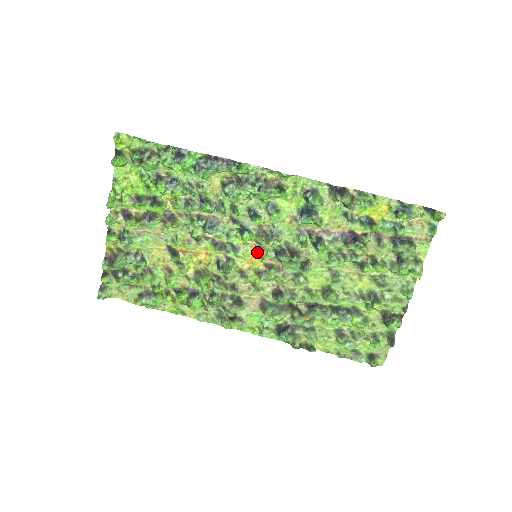
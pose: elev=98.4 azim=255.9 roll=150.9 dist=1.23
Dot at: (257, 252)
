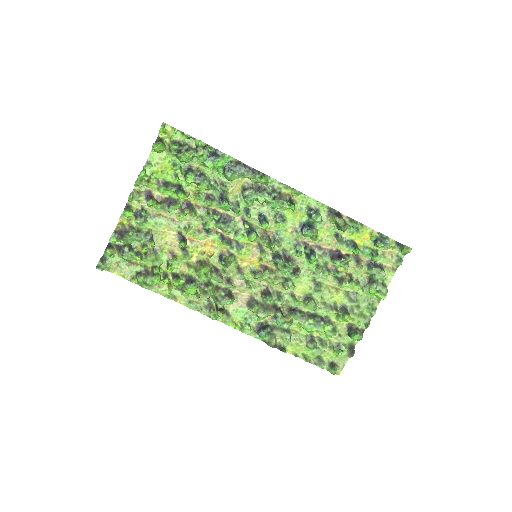
Dot at: (257, 253)
